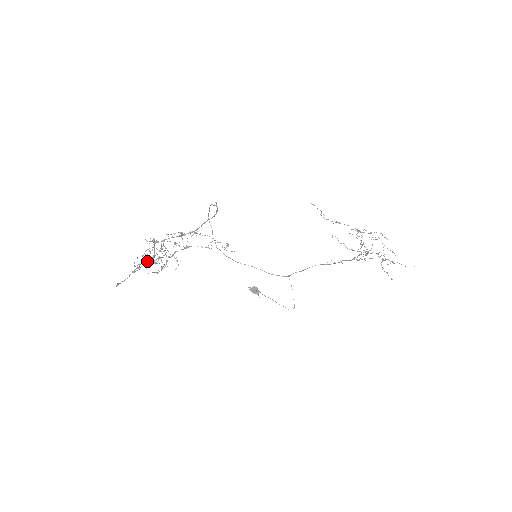
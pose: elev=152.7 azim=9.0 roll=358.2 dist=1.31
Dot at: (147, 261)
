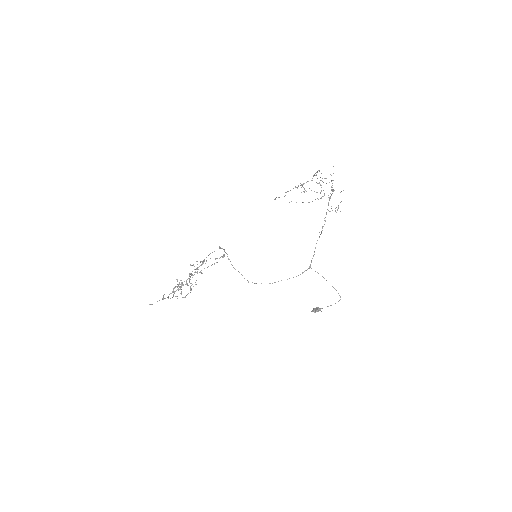
Dot at: (174, 291)
